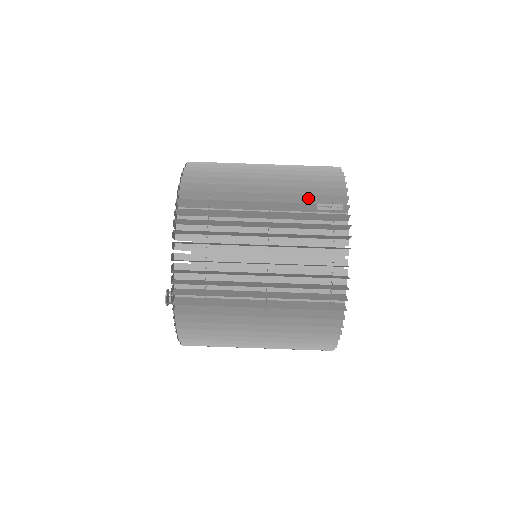
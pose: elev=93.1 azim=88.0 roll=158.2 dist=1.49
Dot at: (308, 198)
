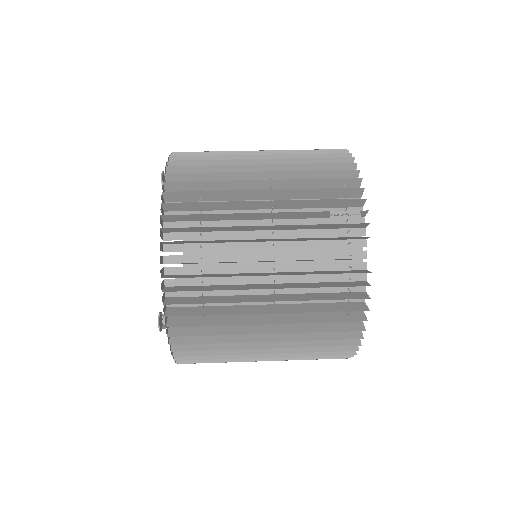
Dot at: (318, 202)
